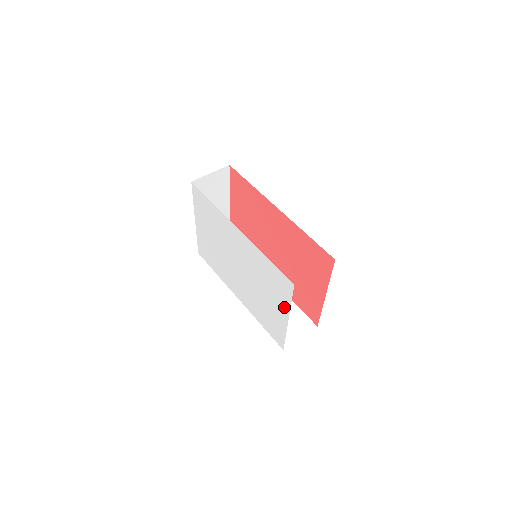
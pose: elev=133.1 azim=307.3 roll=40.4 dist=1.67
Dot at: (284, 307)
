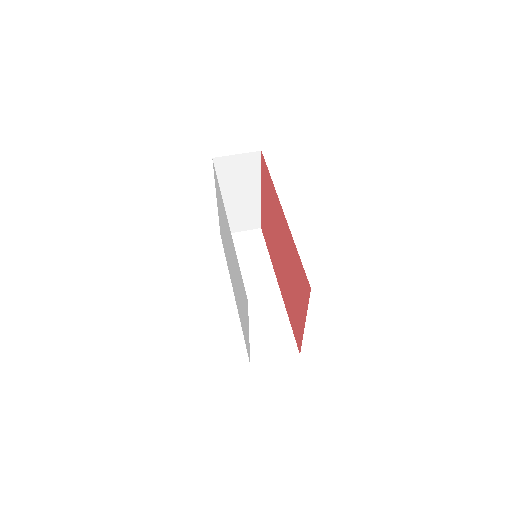
Dot at: (247, 320)
